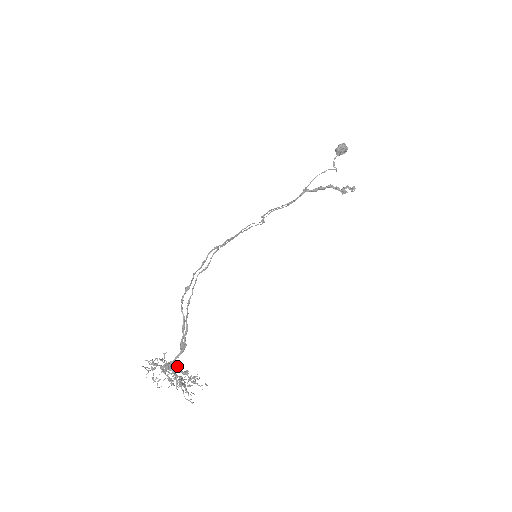
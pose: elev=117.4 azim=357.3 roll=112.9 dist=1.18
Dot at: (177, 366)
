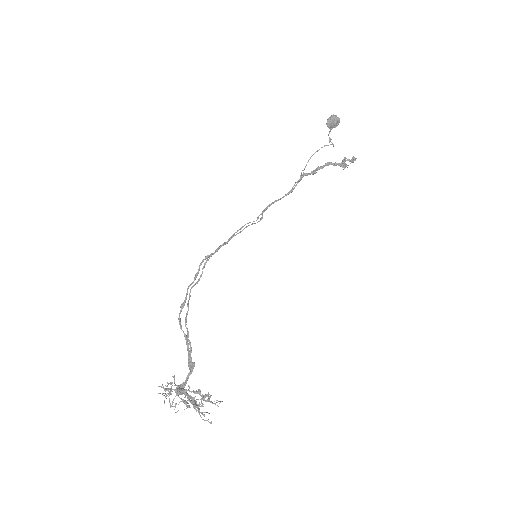
Dot at: occluded
